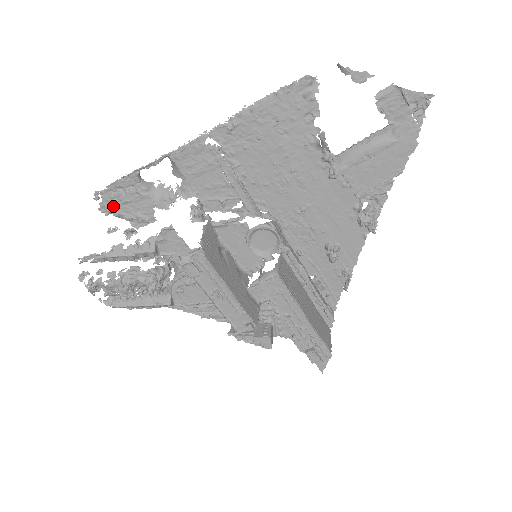
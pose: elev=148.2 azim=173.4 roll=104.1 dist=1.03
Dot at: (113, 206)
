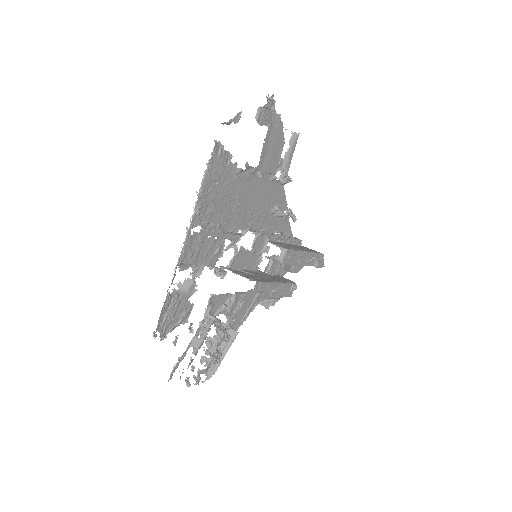
Dot at: (167, 328)
